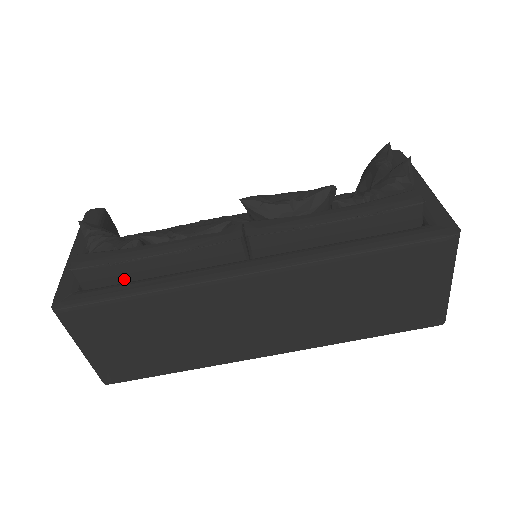
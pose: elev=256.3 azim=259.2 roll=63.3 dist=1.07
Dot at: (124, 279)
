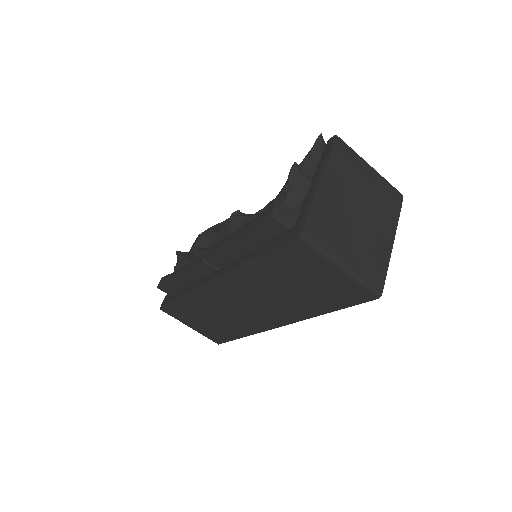
Dot at: (180, 289)
